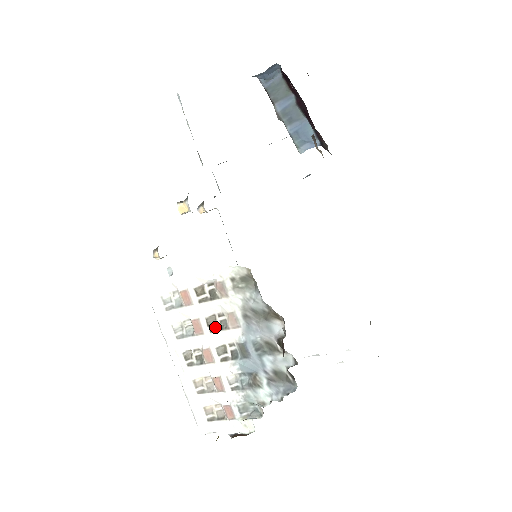
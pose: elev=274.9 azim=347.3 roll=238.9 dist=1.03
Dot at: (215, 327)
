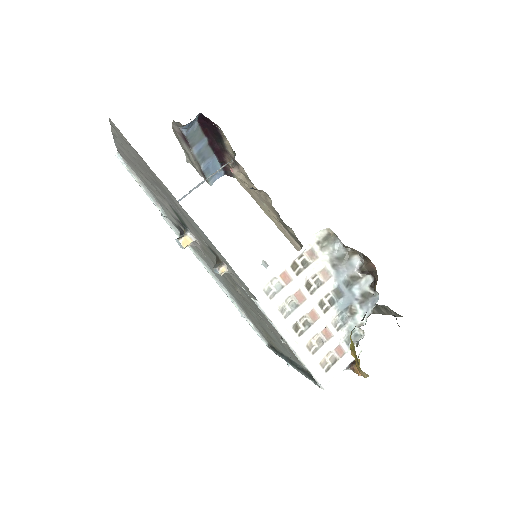
Dot at: (313, 289)
